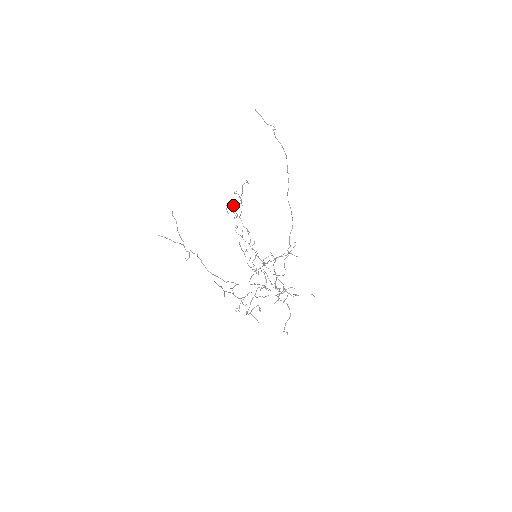
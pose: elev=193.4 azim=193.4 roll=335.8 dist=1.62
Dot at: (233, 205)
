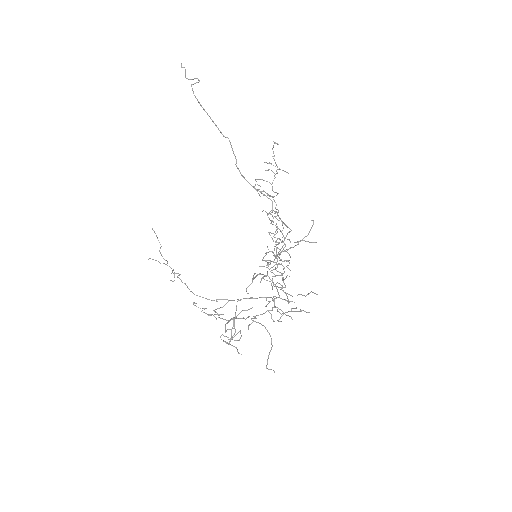
Dot at: (266, 181)
